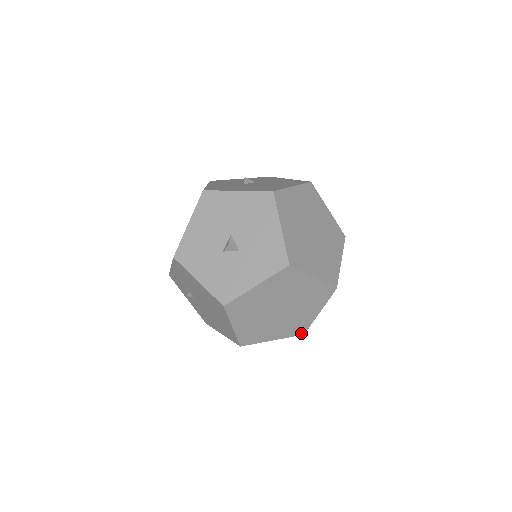
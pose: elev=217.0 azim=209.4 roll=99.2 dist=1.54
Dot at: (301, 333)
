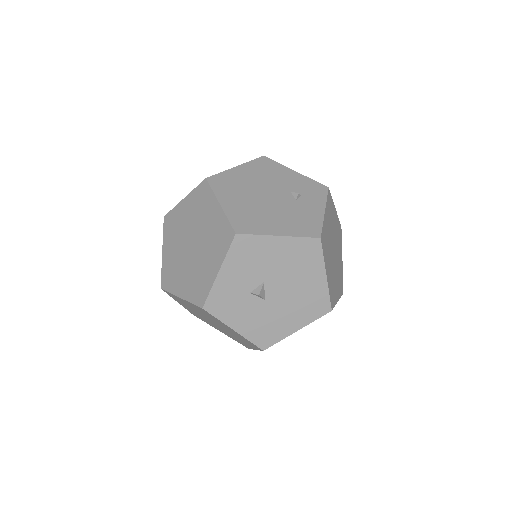
Dot at: occluded
